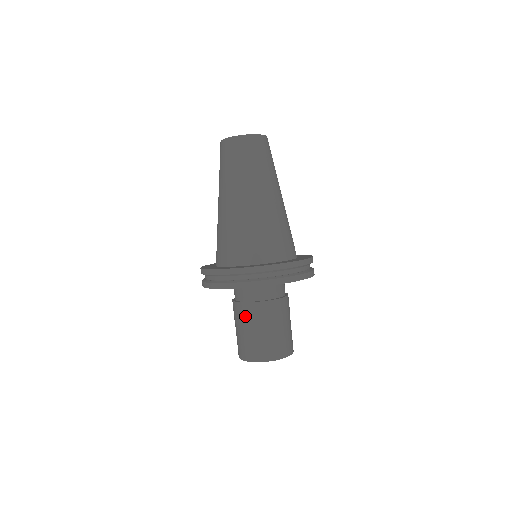
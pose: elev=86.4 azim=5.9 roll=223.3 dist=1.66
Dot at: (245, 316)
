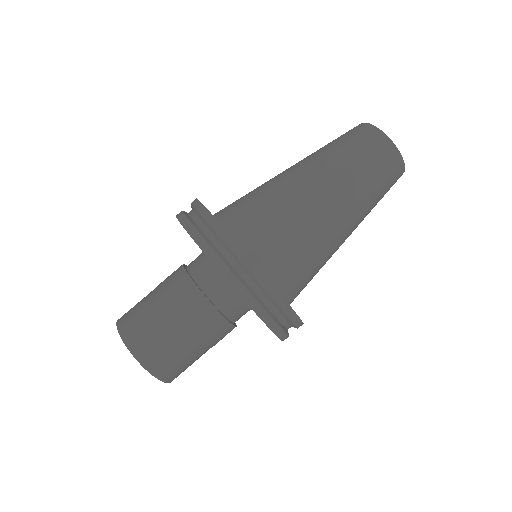
Dot at: (185, 305)
